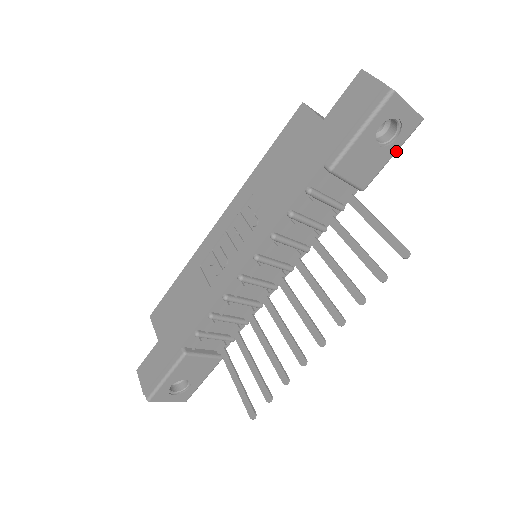
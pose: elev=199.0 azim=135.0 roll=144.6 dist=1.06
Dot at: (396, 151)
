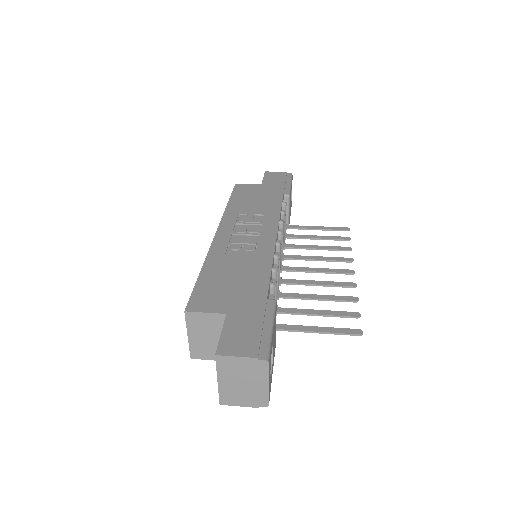
Dot at: (290, 214)
